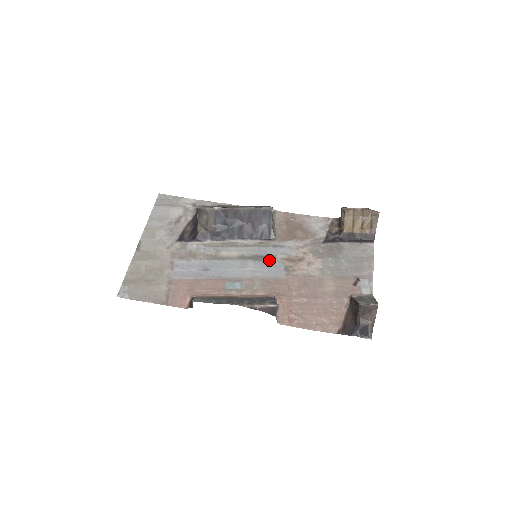
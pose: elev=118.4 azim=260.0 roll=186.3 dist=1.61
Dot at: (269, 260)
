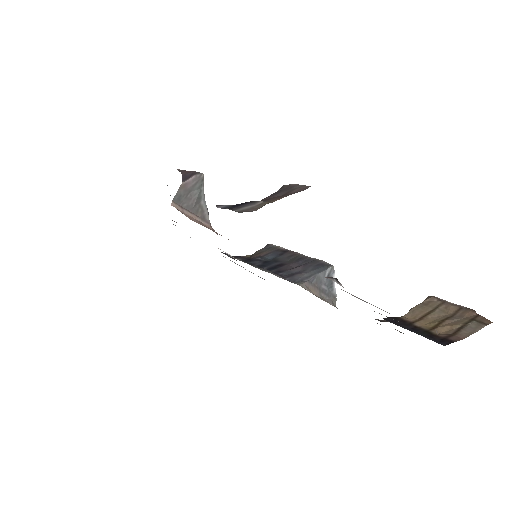
Dot at: occluded
